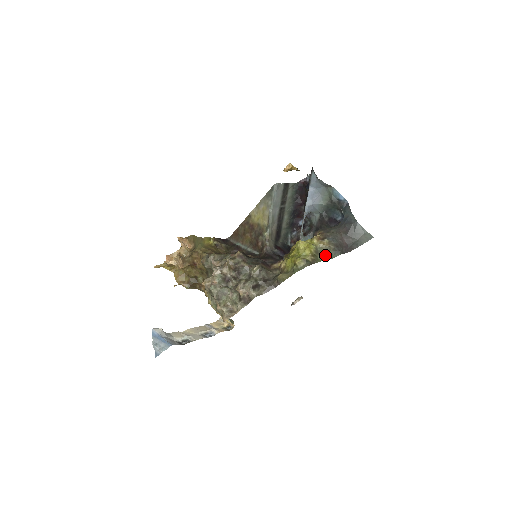
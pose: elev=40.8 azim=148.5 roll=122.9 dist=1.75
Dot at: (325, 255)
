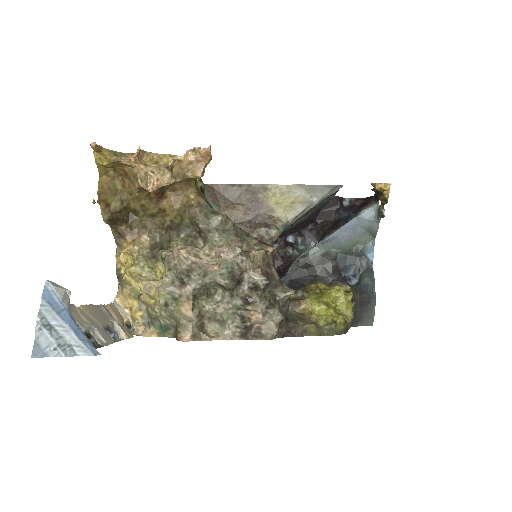
Dot at: occluded
